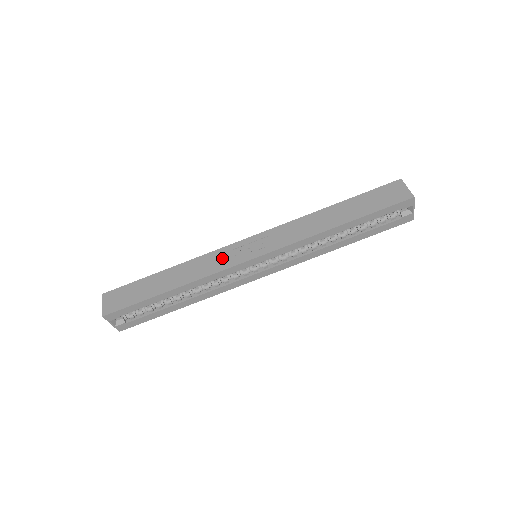
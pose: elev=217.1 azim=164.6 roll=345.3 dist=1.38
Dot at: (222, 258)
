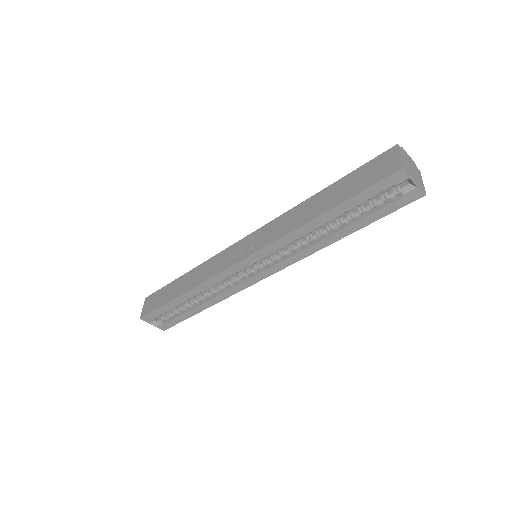
Dot at: (220, 261)
